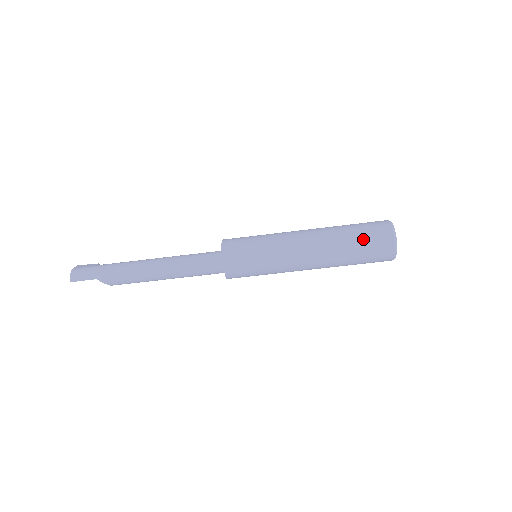
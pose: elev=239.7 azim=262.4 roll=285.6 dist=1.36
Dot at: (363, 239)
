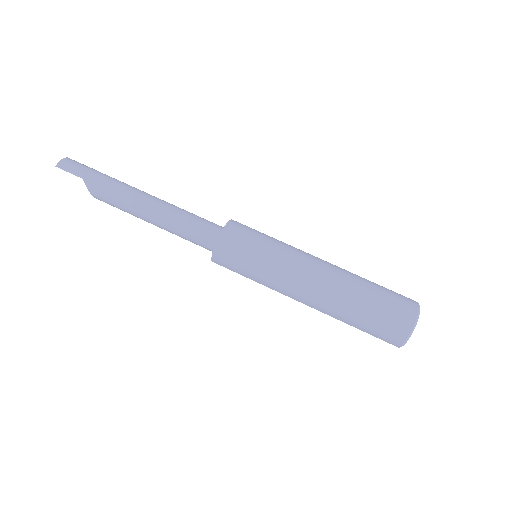
Dot at: (380, 301)
